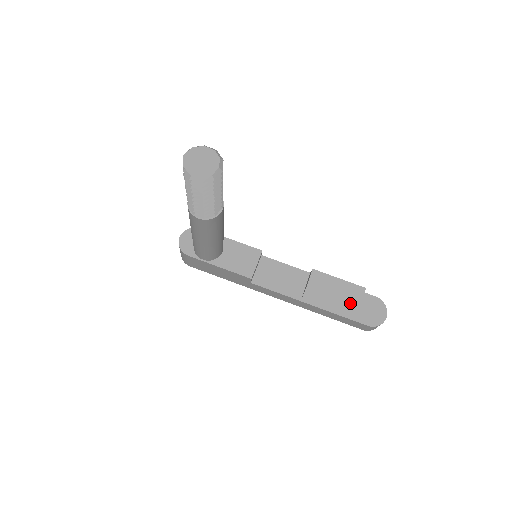
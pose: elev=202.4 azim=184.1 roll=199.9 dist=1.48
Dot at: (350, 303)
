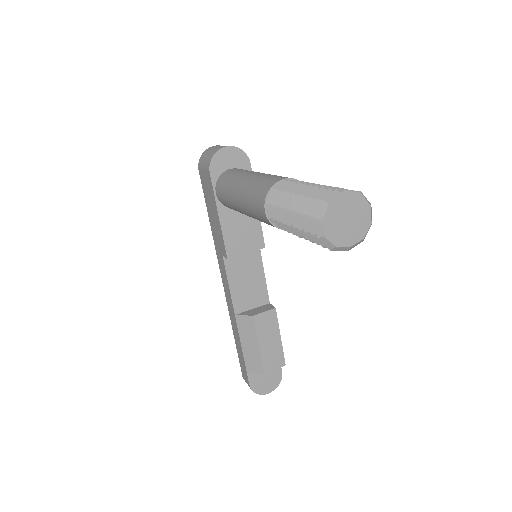
Dot at: (262, 363)
